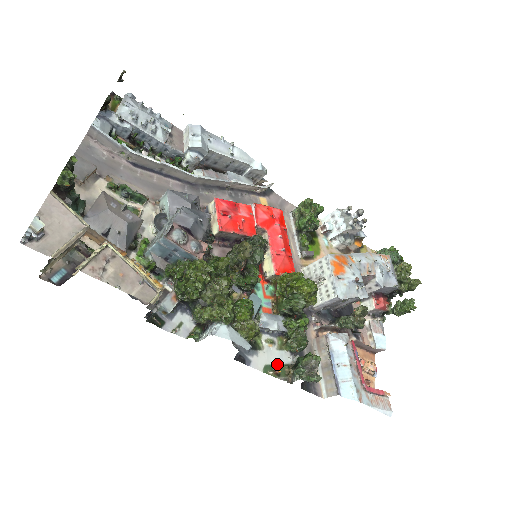
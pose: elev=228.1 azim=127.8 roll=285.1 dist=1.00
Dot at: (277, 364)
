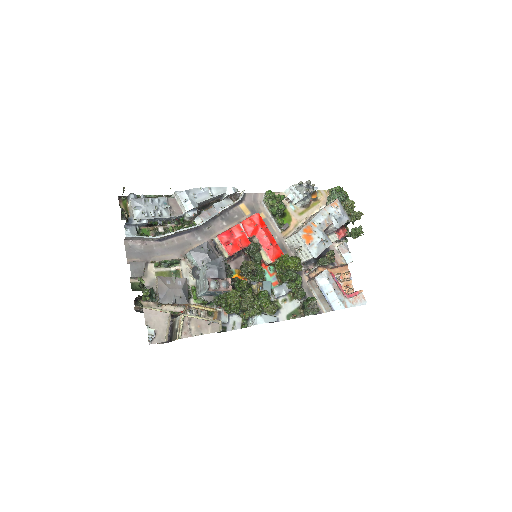
Dot at: (293, 311)
